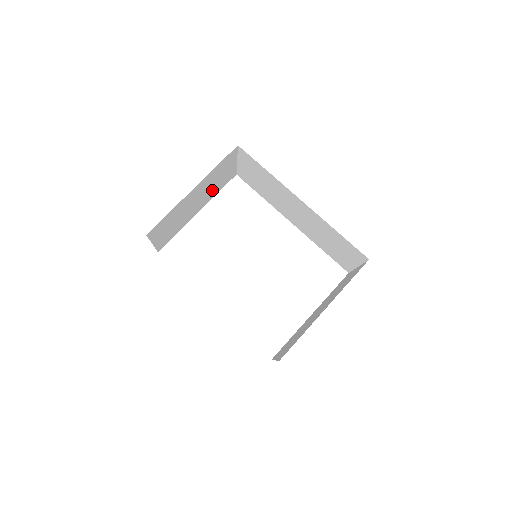
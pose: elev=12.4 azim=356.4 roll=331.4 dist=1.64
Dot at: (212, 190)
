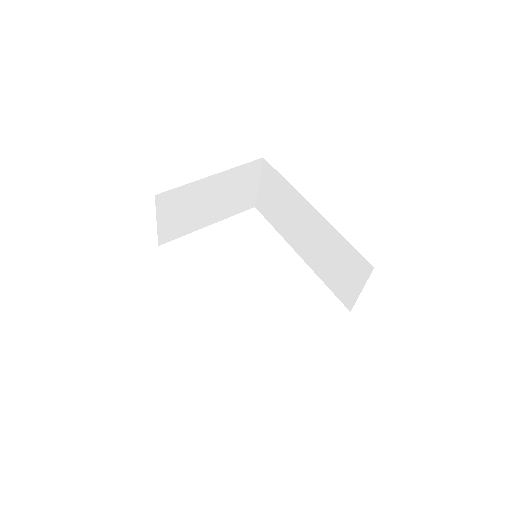
Dot at: (229, 203)
